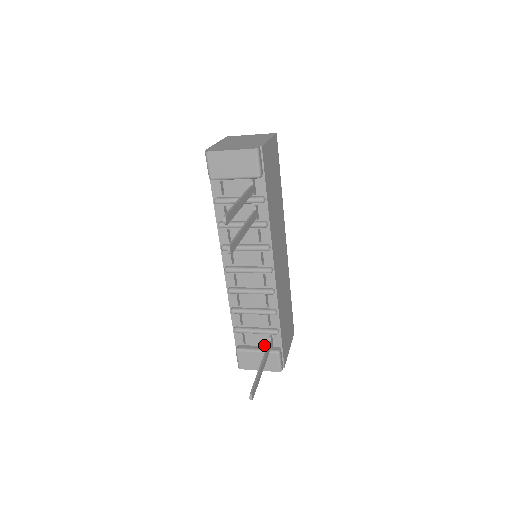
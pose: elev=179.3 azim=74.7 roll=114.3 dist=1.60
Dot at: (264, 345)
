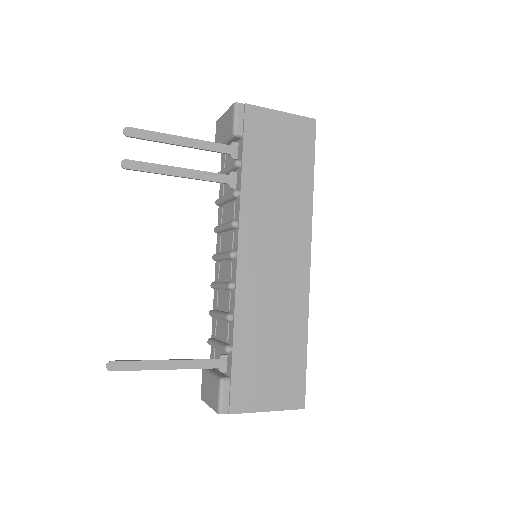
Dot at: occluded
